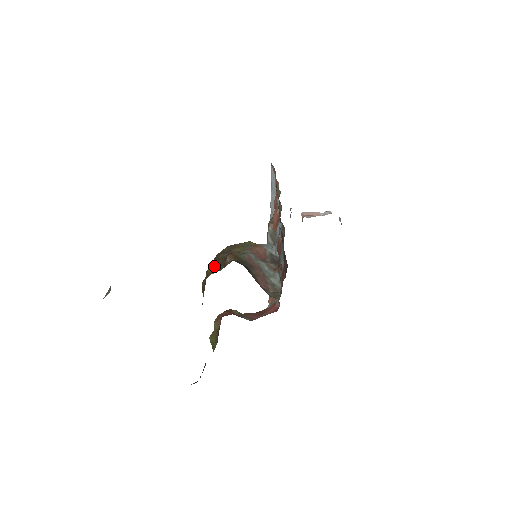
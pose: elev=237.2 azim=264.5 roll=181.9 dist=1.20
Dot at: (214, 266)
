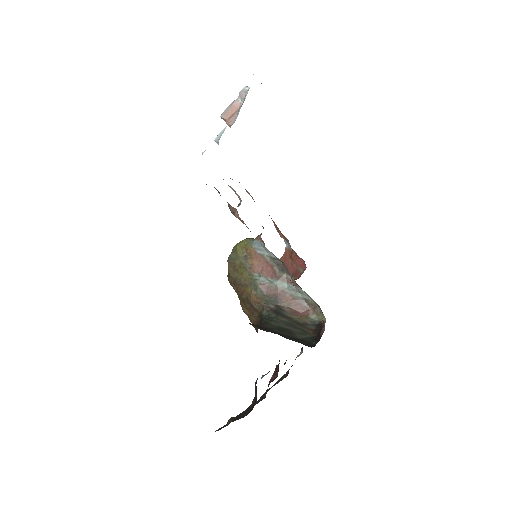
Dot at: (246, 309)
